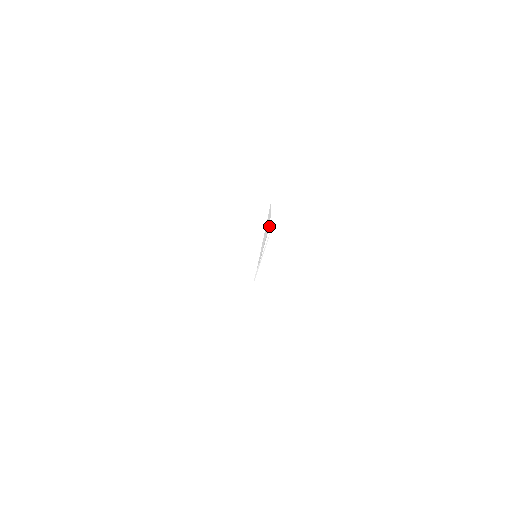
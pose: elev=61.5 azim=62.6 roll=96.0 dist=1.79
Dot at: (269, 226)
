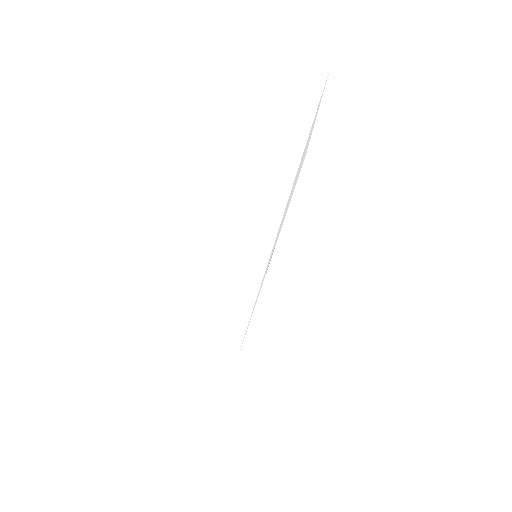
Dot at: occluded
